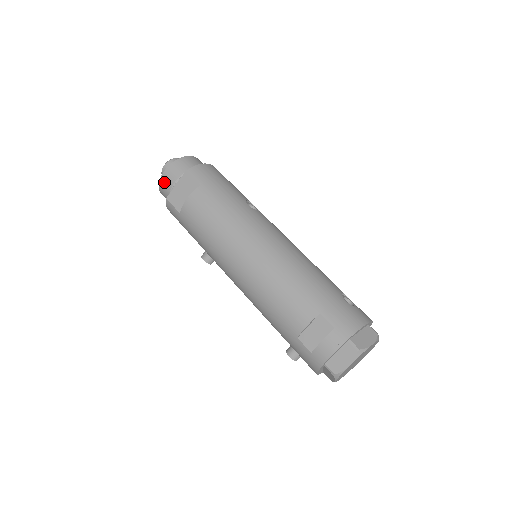
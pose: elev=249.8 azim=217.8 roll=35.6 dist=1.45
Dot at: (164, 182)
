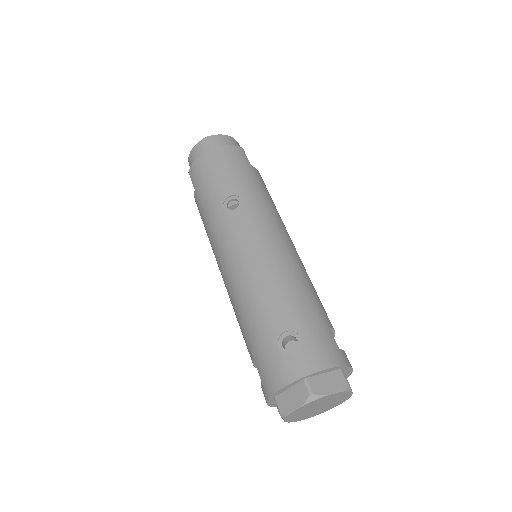
Dot at: occluded
